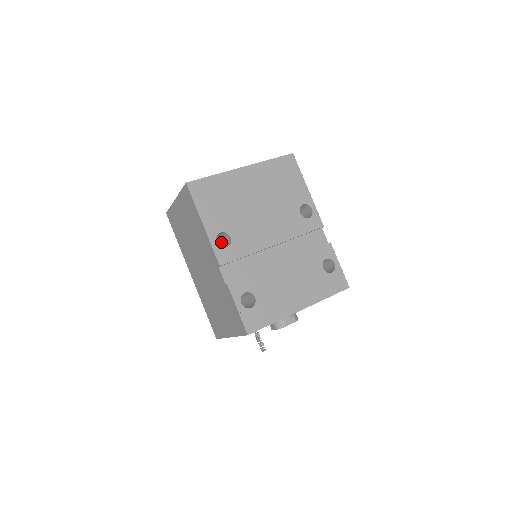
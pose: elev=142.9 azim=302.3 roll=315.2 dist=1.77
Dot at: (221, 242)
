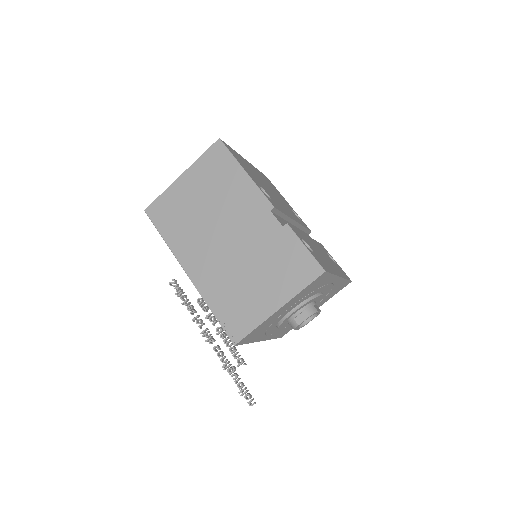
Dot at: occluded
